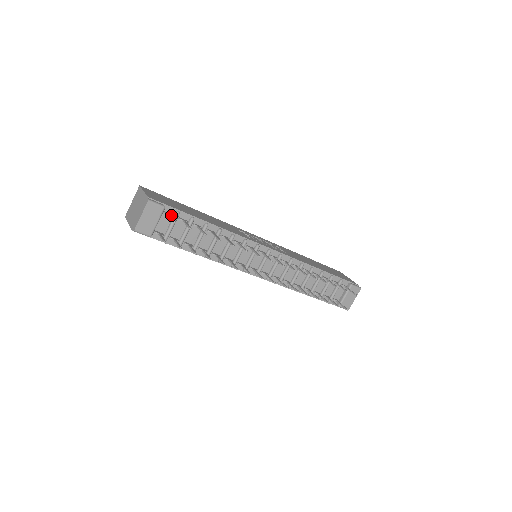
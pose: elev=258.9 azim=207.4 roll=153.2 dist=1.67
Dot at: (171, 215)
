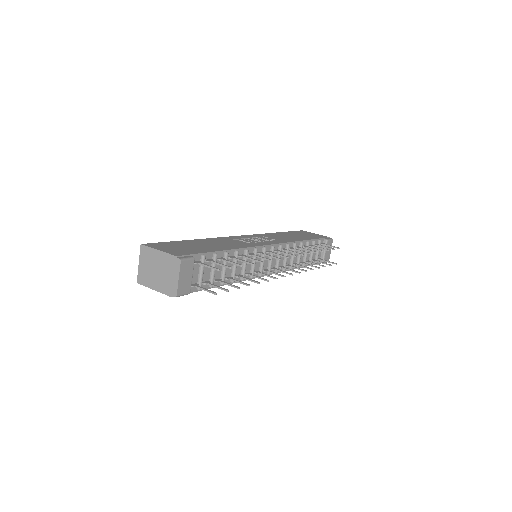
Dot at: (200, 262)
